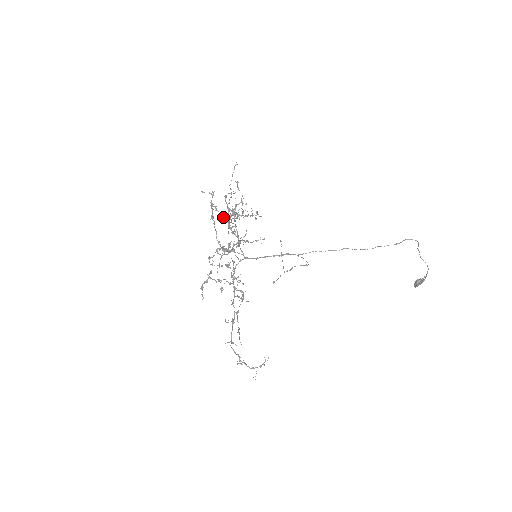
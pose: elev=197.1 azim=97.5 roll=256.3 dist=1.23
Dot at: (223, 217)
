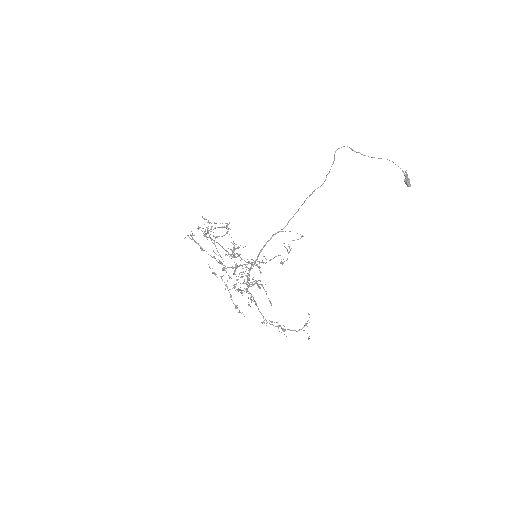
Dot at: occluded
